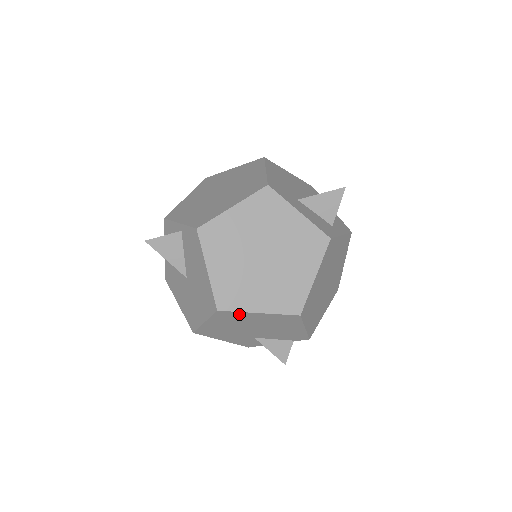
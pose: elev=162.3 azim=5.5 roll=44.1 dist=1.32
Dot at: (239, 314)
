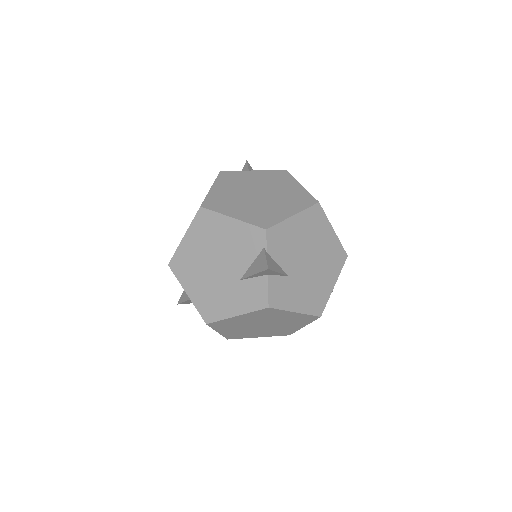
Dot at: (181, 254)
